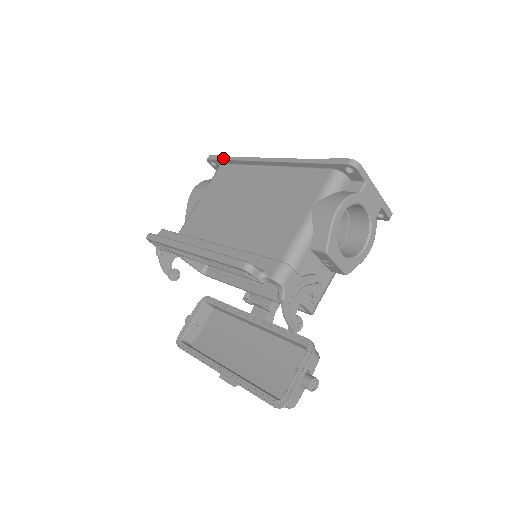
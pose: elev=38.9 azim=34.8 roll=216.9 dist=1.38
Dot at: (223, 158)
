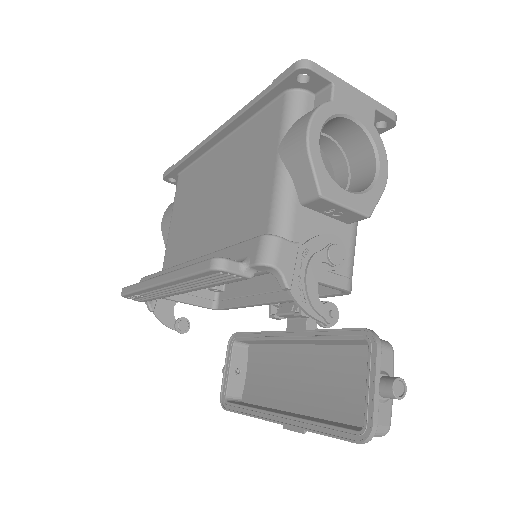
Dot at: (175, 166)
